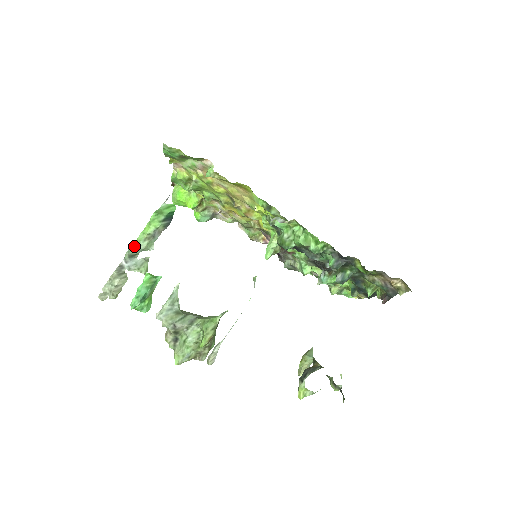
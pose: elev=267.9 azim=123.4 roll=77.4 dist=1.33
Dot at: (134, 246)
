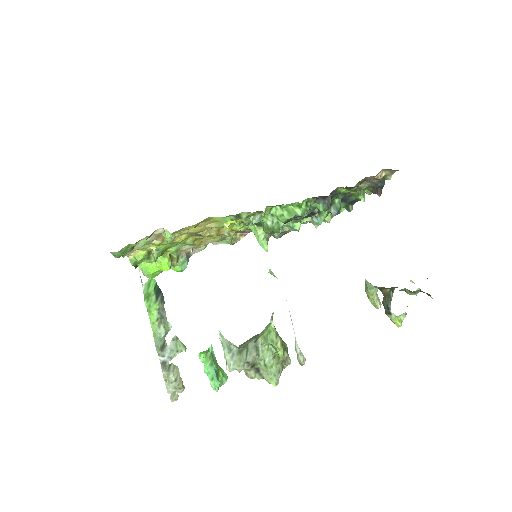
Dot at: (156, 339)
